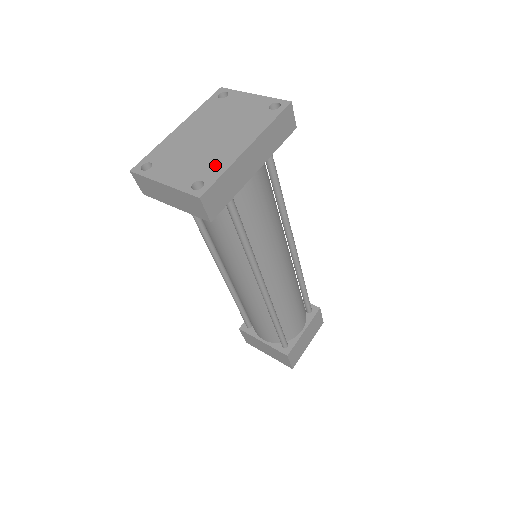
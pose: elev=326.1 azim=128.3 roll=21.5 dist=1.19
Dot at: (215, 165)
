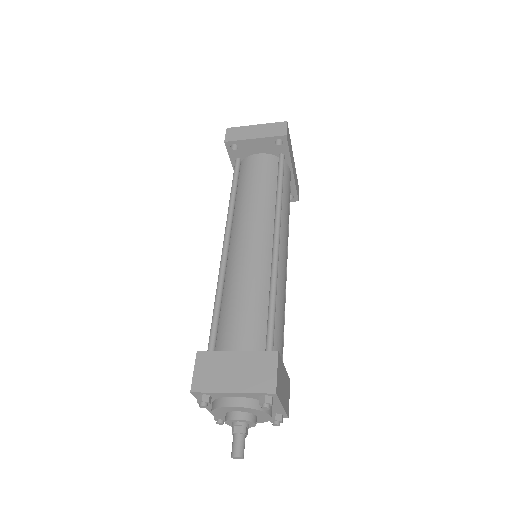
Dot at: occluded
